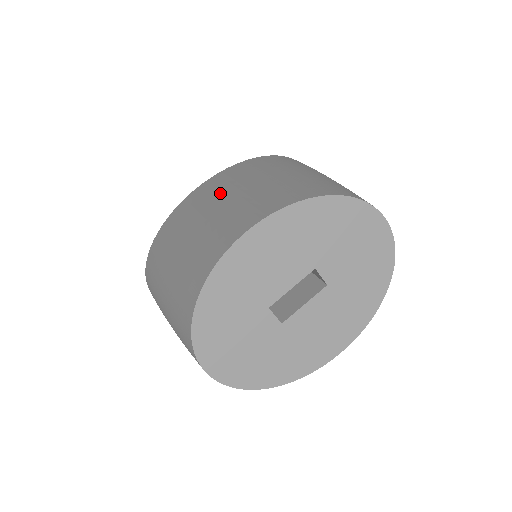
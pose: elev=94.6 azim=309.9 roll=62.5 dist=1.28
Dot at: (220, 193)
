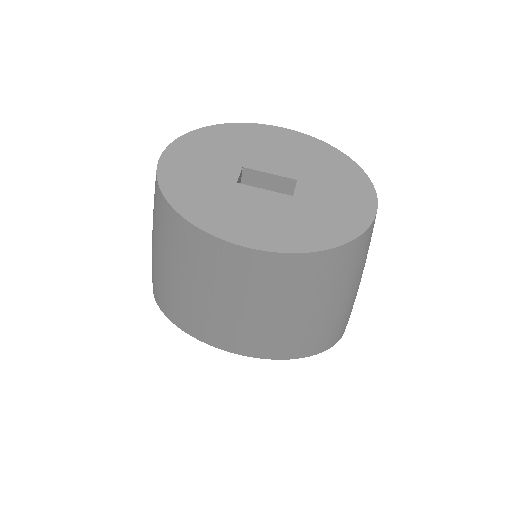
Dot at: occluded
